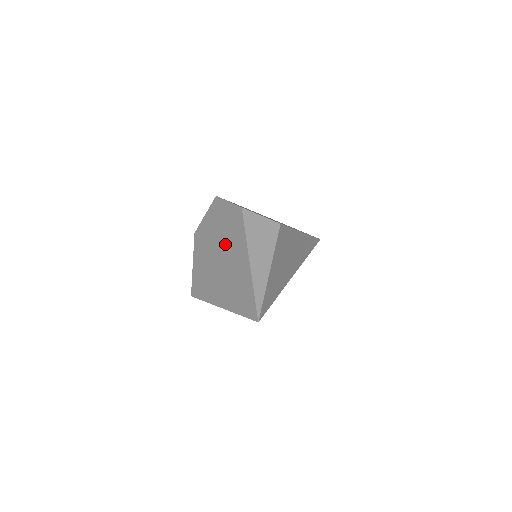
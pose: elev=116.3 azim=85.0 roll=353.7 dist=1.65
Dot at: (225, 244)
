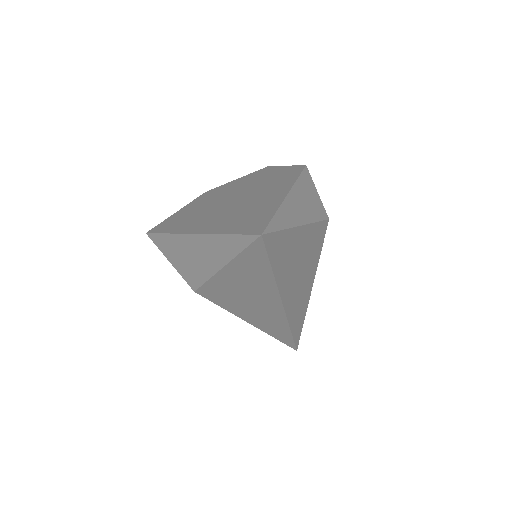
Dot at: (253, 189)
